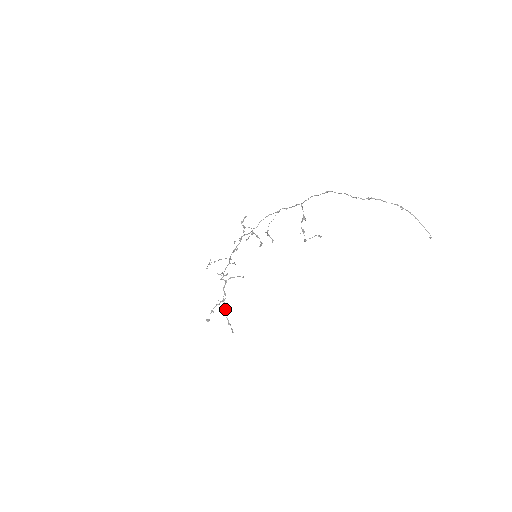
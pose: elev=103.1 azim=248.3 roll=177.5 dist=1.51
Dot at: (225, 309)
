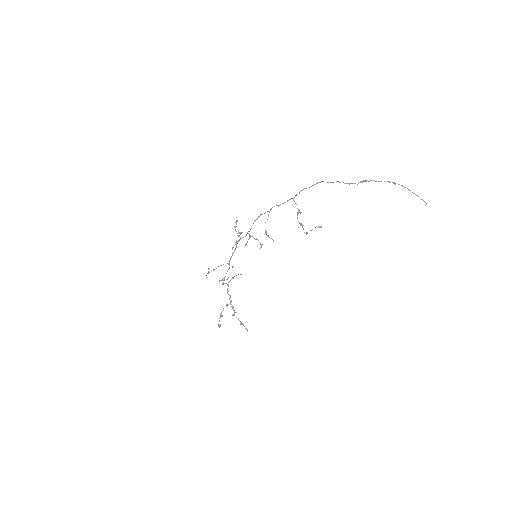
Dot at: (234, 311)
